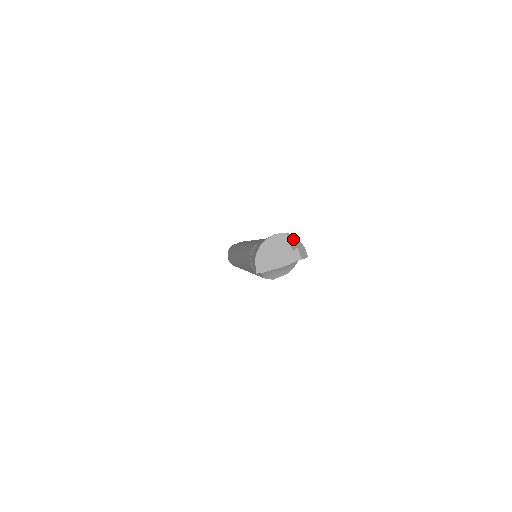
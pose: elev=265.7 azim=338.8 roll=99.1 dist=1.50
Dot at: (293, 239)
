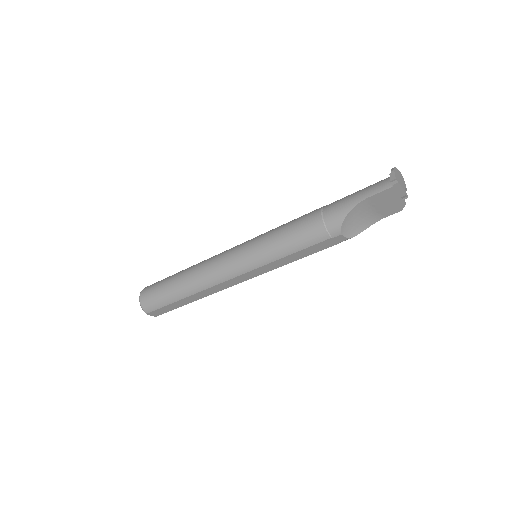
Dot at: occluded
